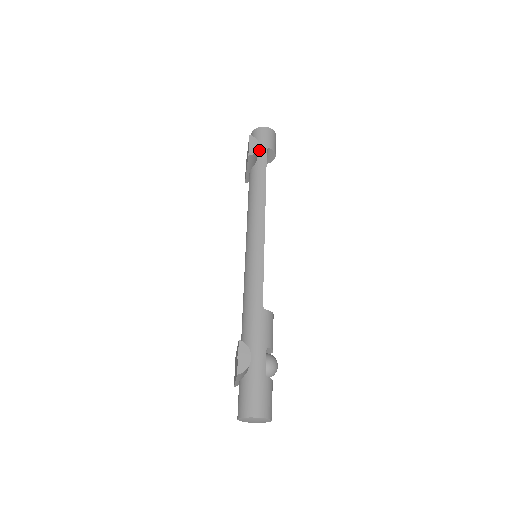
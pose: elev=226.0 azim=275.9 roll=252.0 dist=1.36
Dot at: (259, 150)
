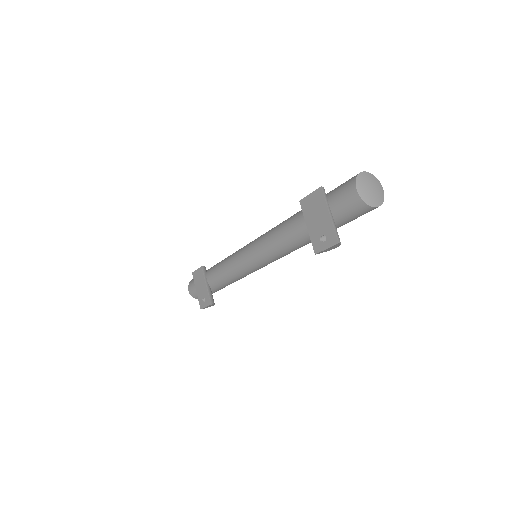
Dot at: (339, 223)
